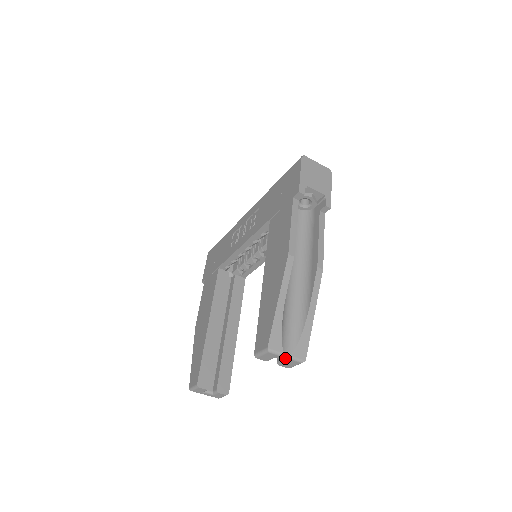
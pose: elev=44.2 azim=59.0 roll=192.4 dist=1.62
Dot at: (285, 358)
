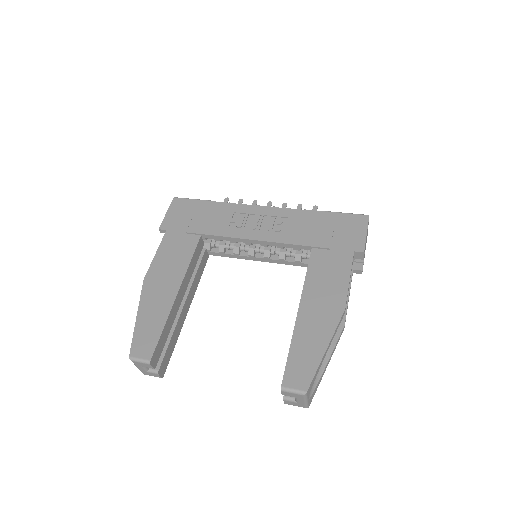
Dot at: (303, 402)
